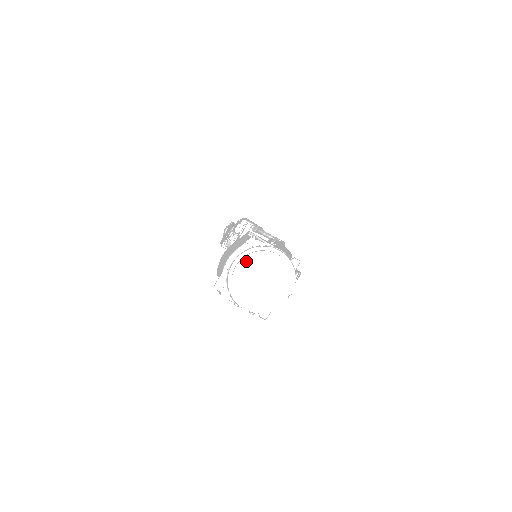
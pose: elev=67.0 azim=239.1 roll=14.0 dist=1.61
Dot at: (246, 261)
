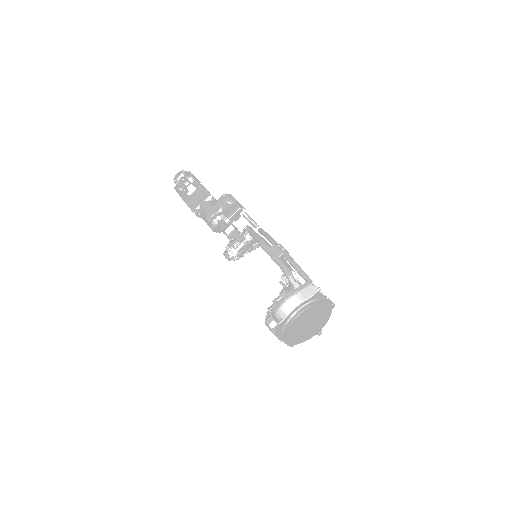
Dot at: (308, 311)
